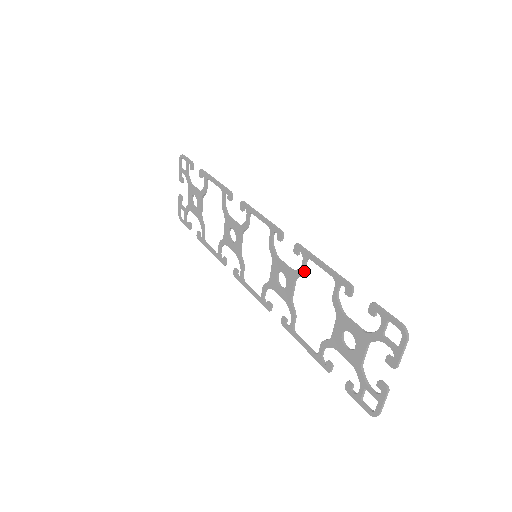
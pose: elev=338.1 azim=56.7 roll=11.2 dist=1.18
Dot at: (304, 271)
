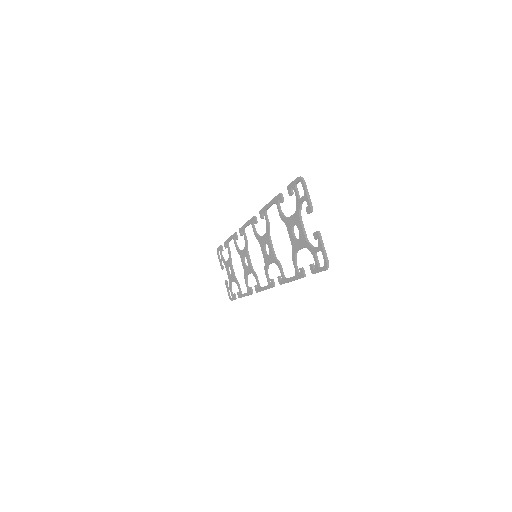
Dot at: (268, 223)
